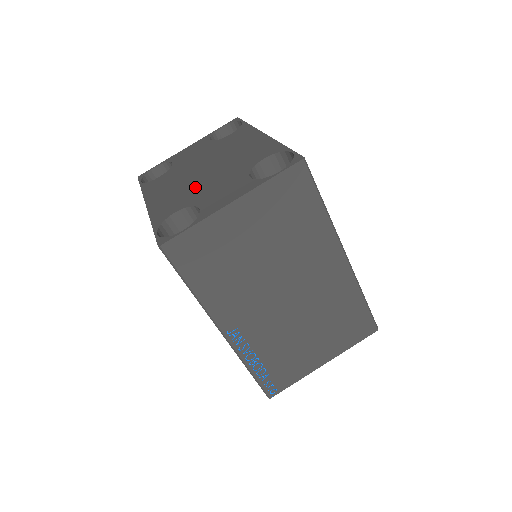
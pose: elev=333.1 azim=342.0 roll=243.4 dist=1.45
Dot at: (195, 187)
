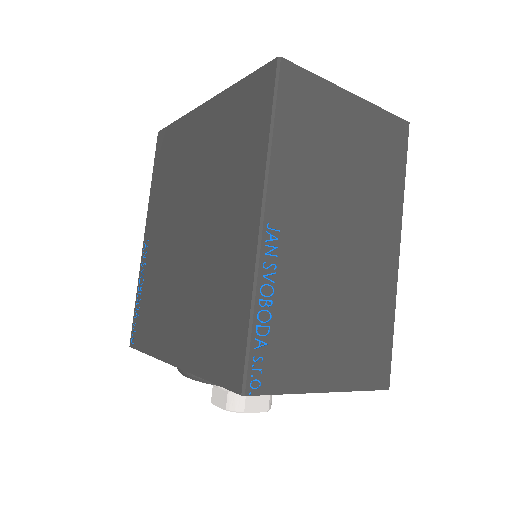
Dot at: occluded
